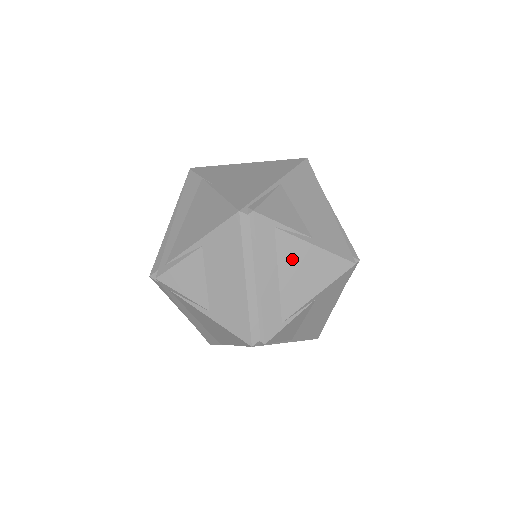
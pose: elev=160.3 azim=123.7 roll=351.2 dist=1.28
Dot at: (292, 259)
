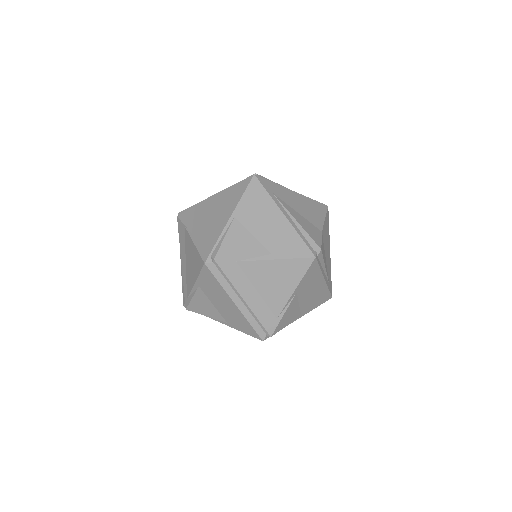
Dot at: (261, 276)
